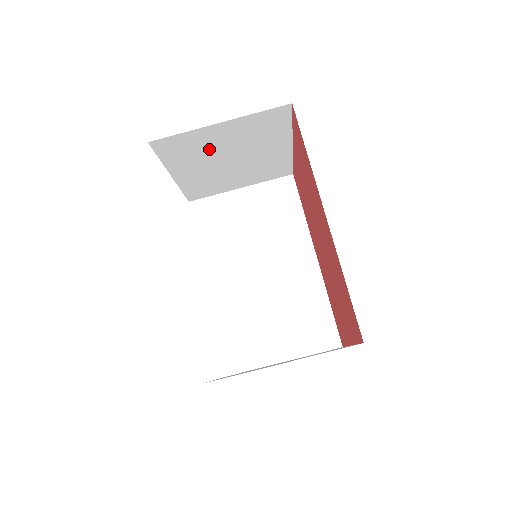
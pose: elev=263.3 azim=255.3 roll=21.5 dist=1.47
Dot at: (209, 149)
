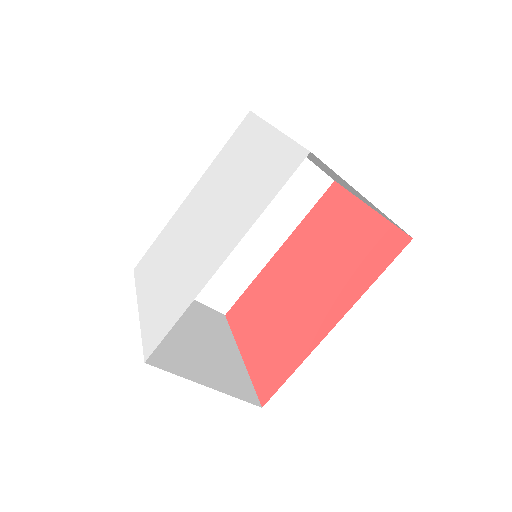
Dot at: occluded
